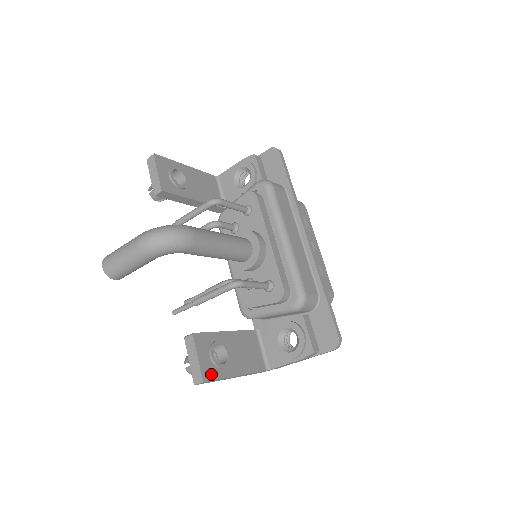
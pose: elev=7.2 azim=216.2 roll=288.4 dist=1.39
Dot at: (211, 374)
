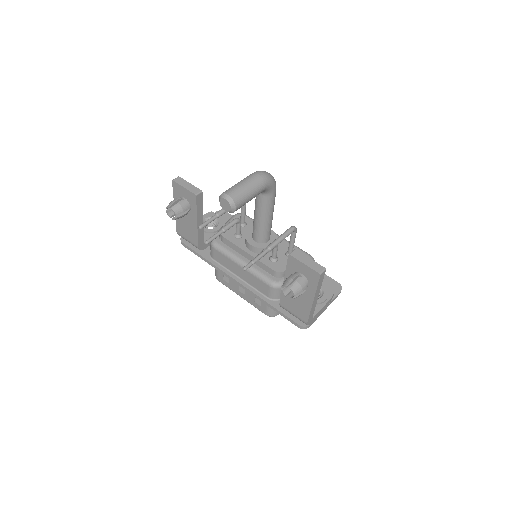
Dot at: occluded
